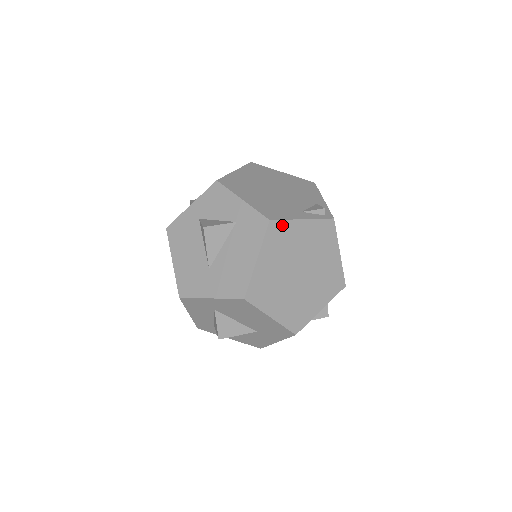
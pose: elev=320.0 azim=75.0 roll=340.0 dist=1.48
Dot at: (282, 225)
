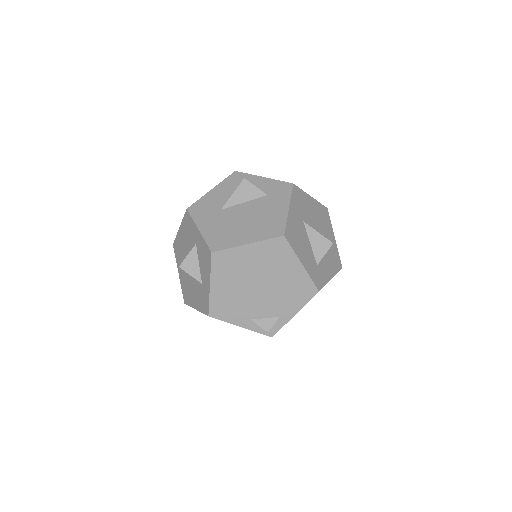
Dot at: (220, 319)
